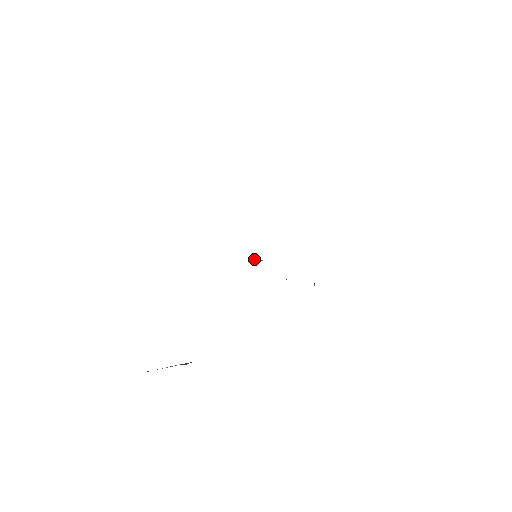
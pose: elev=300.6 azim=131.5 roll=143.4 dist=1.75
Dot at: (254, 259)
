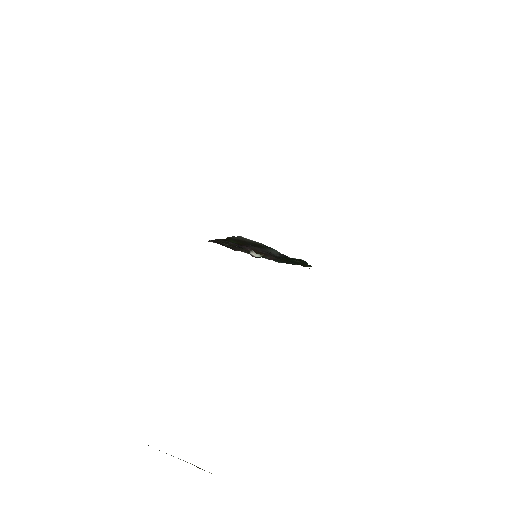
Dot at: (249, 253)
